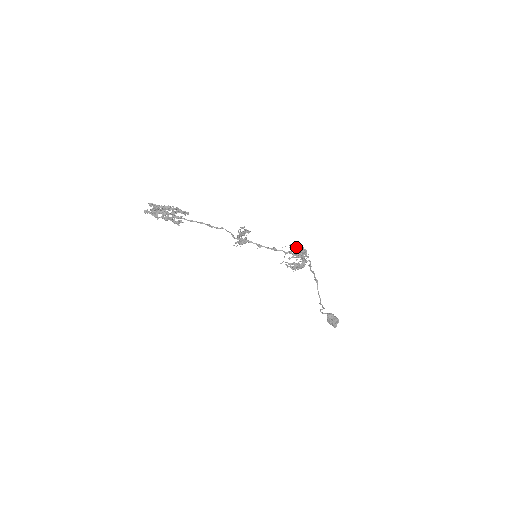
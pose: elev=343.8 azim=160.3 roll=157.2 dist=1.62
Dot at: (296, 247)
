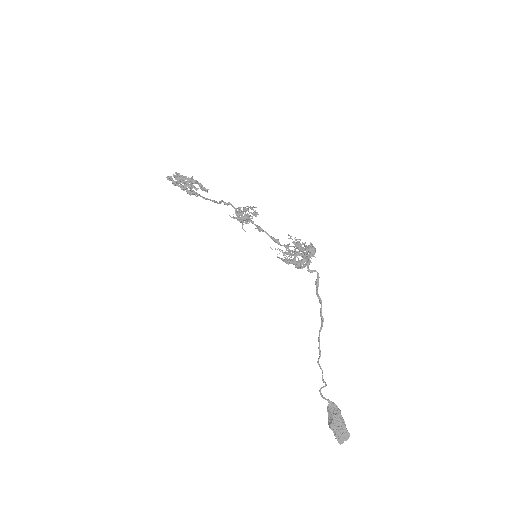
Dot at: occluded
